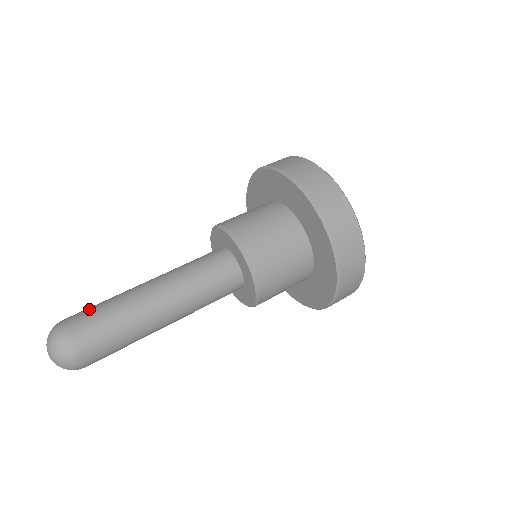
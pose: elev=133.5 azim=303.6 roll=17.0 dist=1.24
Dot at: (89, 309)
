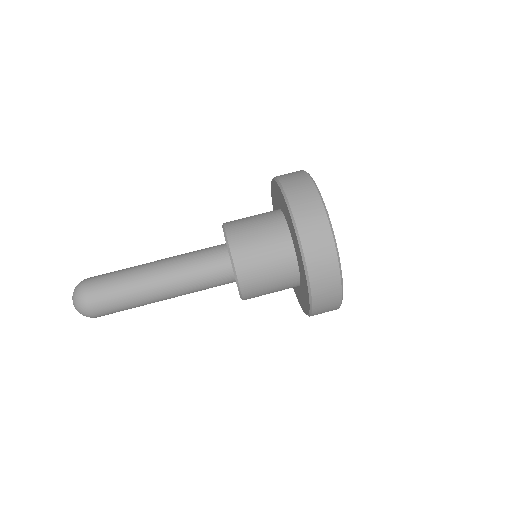
Dot at: (105, 278)
